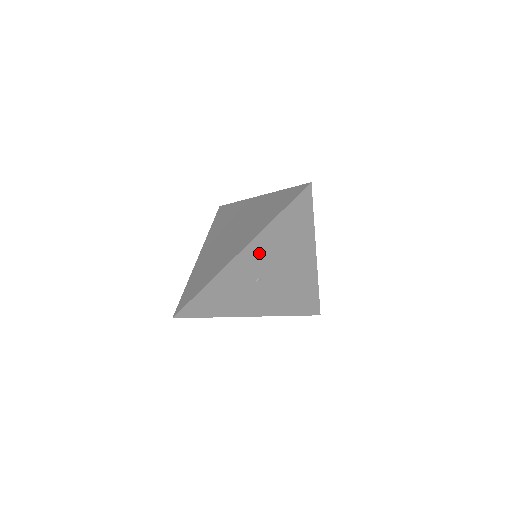
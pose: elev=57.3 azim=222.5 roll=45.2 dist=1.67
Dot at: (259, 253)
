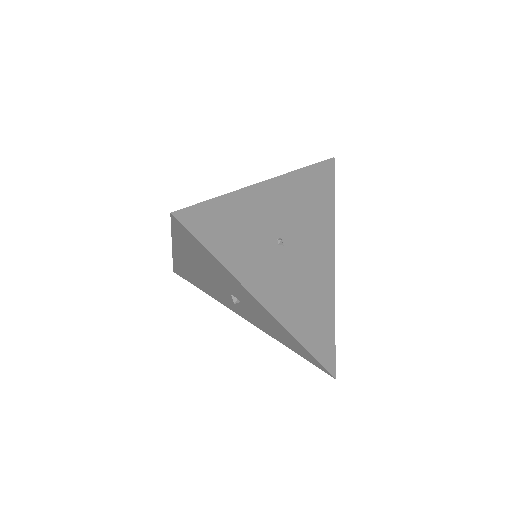
Dot at: (286, 200)
